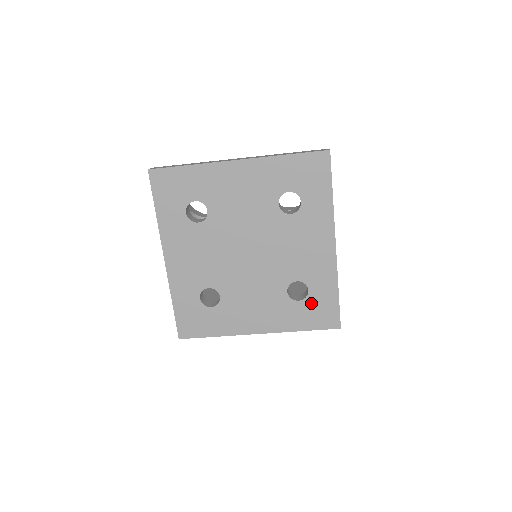
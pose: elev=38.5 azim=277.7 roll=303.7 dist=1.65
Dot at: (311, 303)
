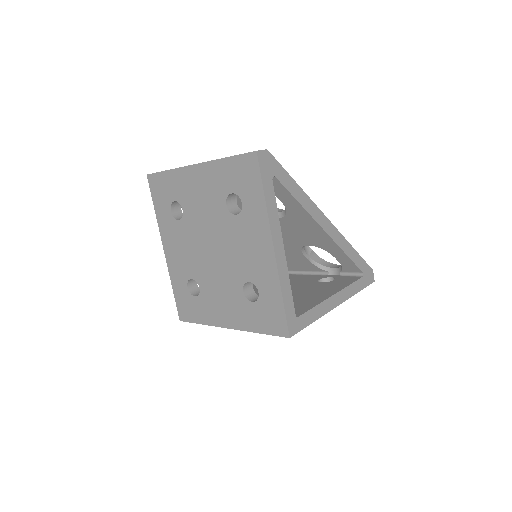
Dot at: (262, 306)
